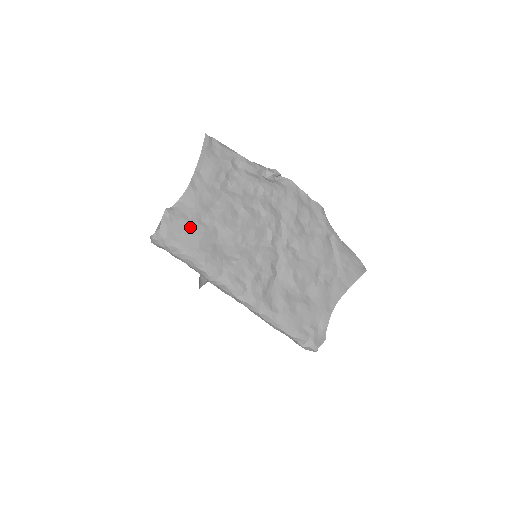
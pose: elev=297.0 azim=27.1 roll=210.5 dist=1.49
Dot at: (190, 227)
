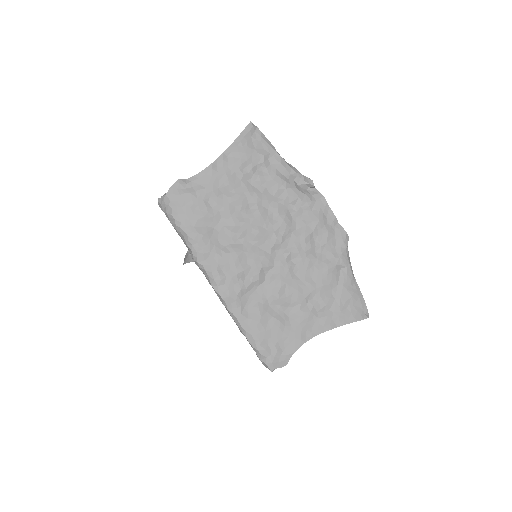
Dot at: (194, 204)
